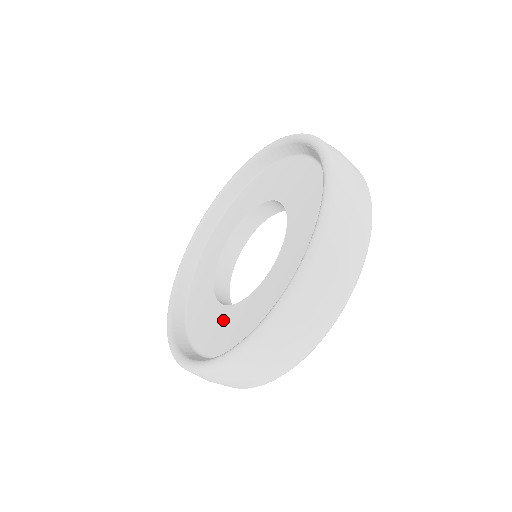
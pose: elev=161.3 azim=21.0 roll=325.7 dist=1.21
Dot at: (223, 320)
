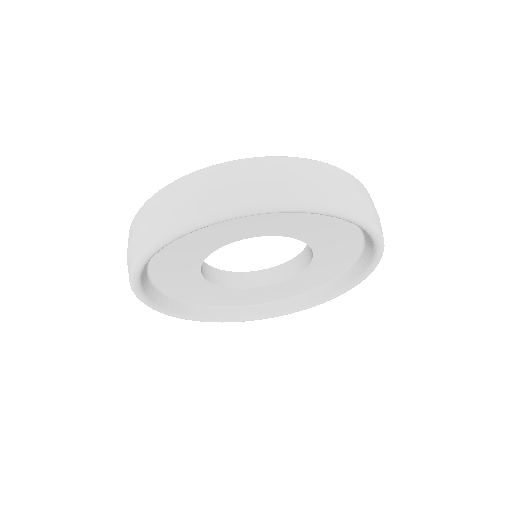
Dot at: occluded
